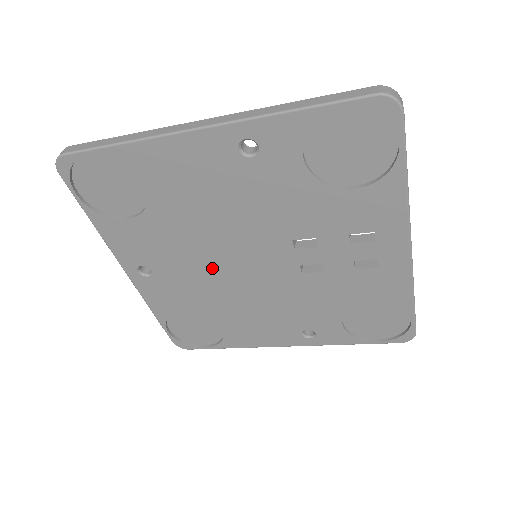
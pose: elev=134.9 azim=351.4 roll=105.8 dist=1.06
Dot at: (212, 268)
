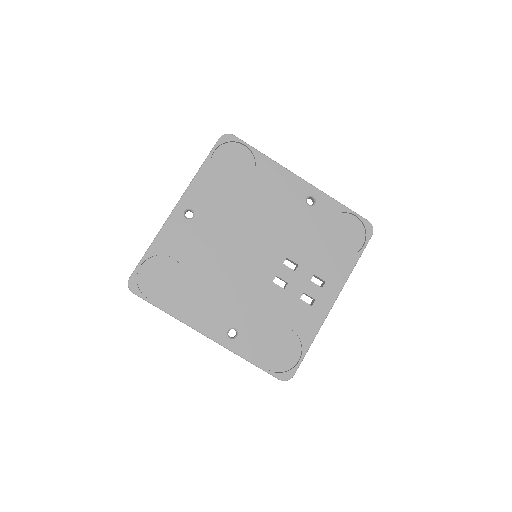
Dot at: (230, 242)
